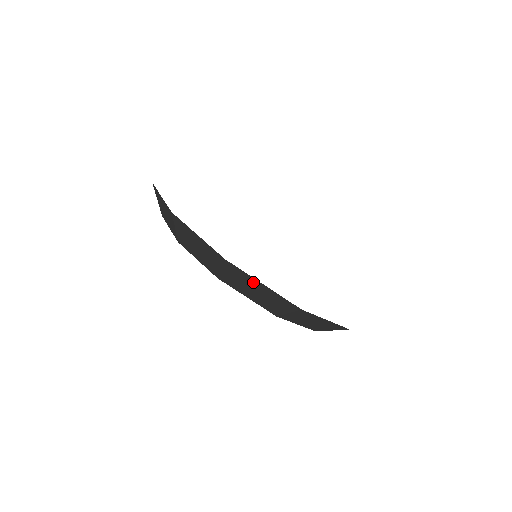
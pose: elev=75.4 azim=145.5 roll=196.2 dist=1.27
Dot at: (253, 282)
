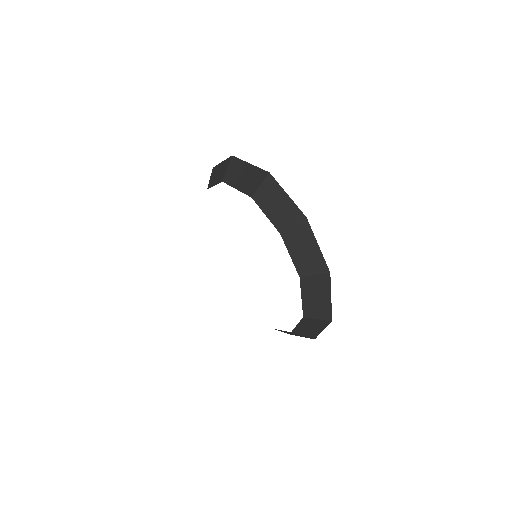
Dot at: (244, 166)
